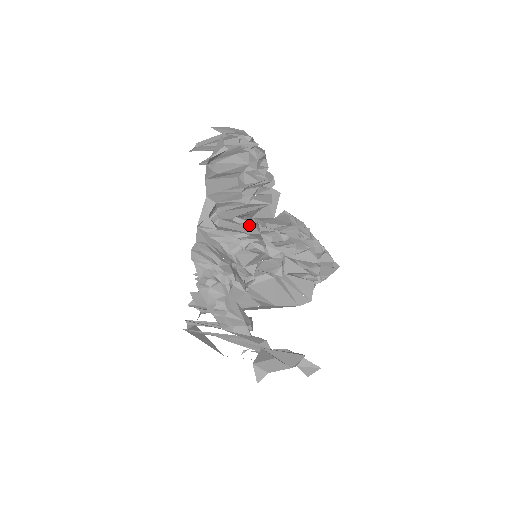
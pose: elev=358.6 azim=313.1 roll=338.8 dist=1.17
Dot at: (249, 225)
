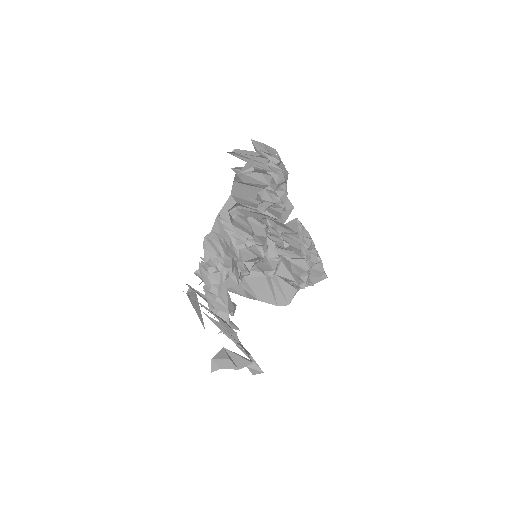
Dot at: (259, 227)
